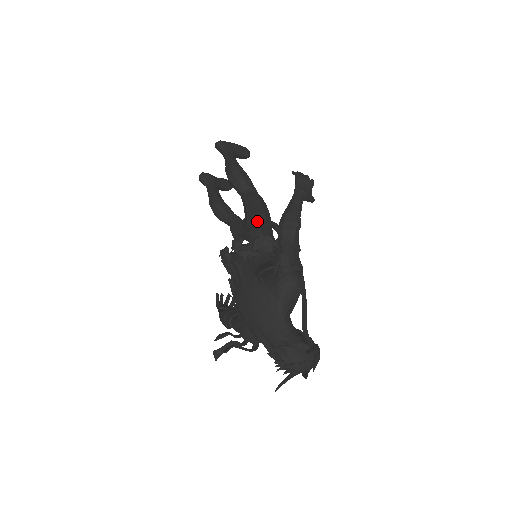
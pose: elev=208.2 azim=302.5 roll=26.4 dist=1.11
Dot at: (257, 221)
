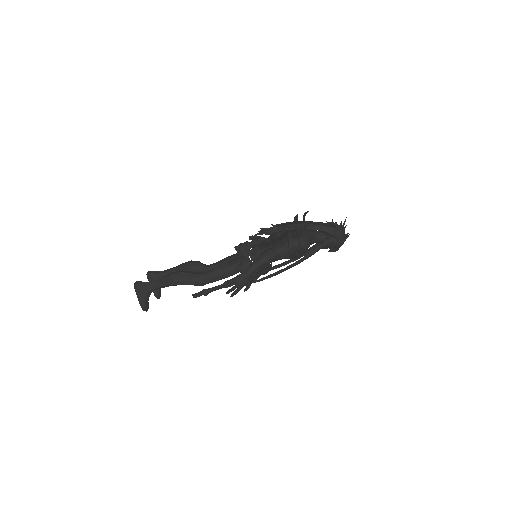
Dot at: occluded
